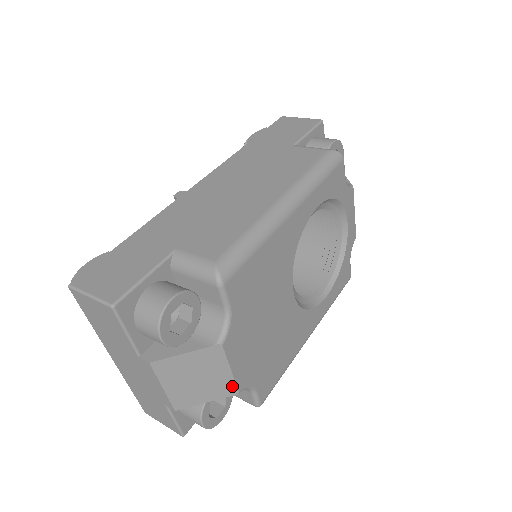
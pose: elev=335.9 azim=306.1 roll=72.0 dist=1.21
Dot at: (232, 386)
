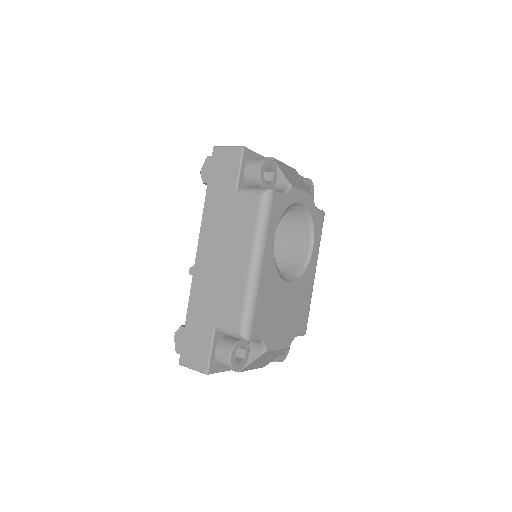
Dot at: (284, 350)
